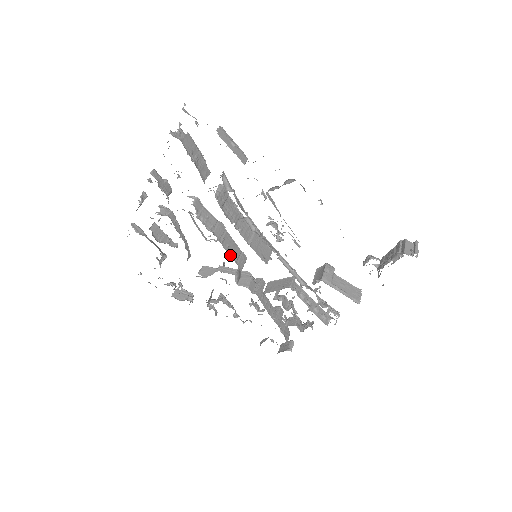
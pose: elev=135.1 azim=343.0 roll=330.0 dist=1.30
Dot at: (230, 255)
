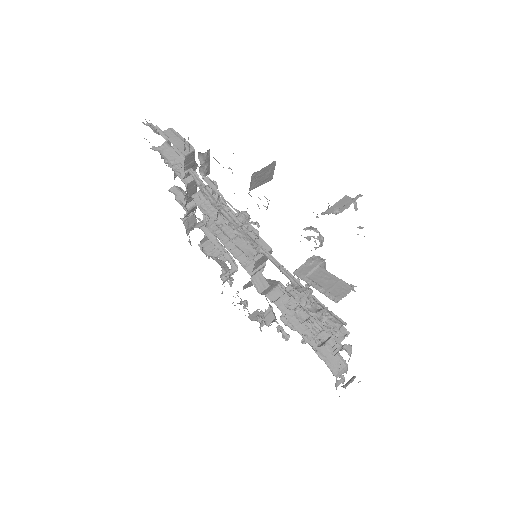
Dot at: (236, 257)
